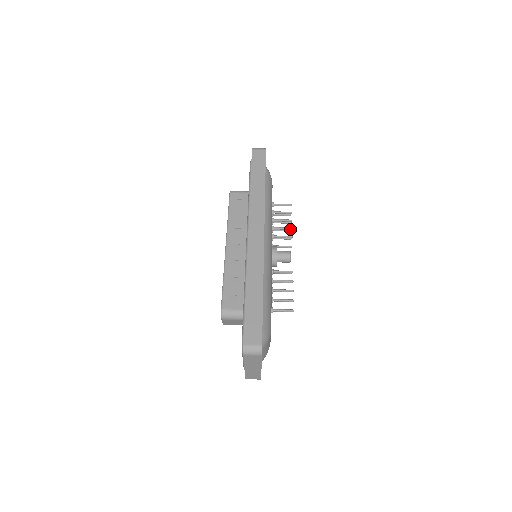
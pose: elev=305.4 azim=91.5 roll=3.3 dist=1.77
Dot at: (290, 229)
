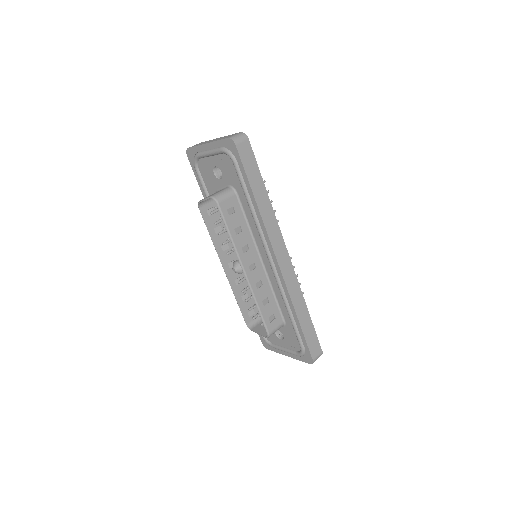
Dot at: occluded
